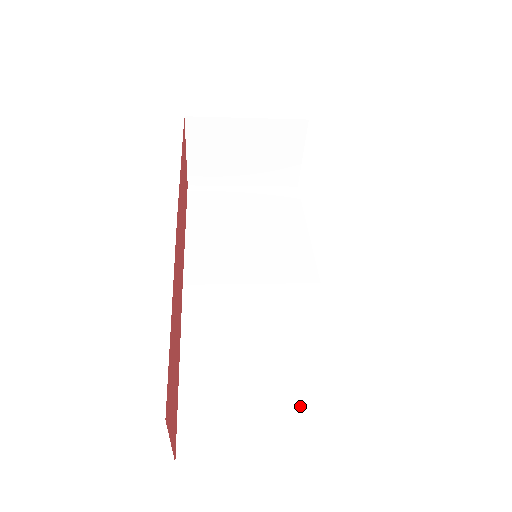
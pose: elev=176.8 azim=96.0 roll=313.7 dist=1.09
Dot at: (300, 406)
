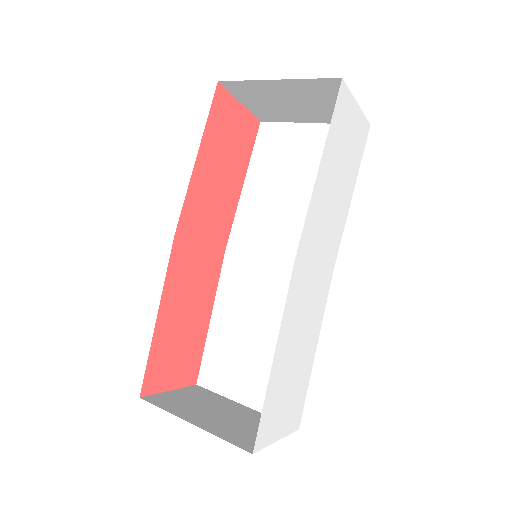
Dot at: occluded
